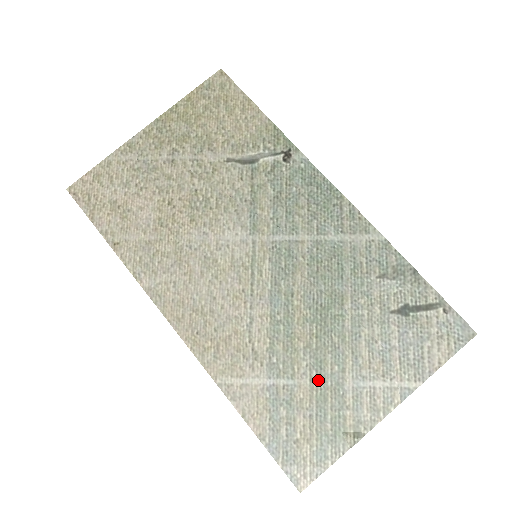
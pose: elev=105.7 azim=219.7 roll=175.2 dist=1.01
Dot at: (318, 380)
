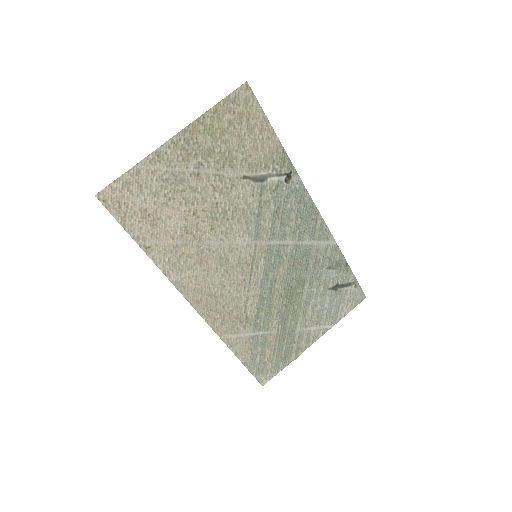
Dot at: (282, 330)
